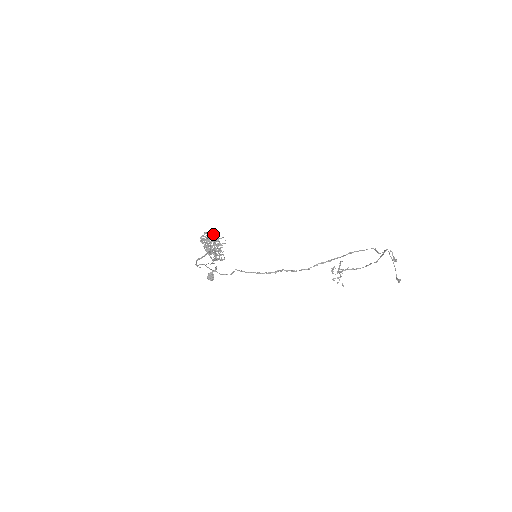
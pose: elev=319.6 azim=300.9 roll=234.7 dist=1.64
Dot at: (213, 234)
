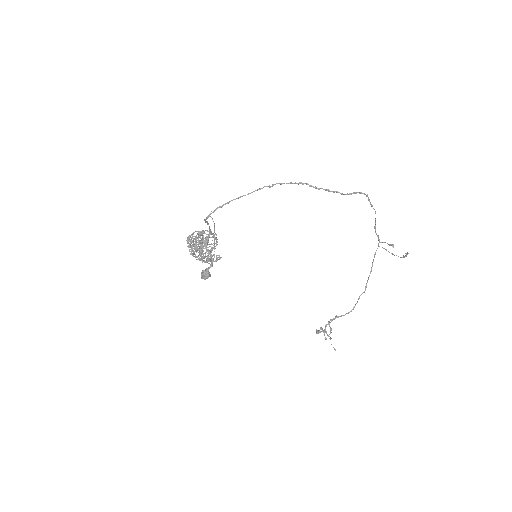
Dot at: occluded
